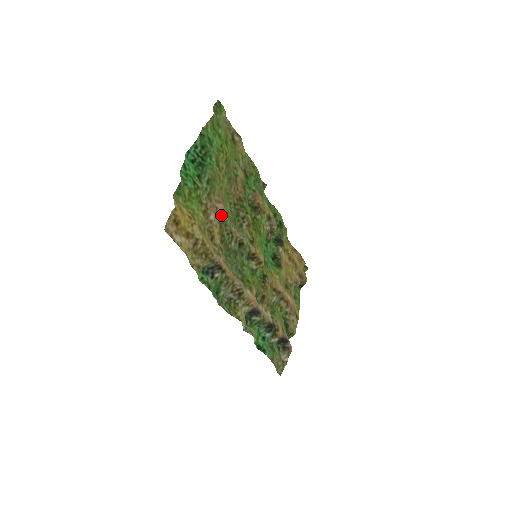
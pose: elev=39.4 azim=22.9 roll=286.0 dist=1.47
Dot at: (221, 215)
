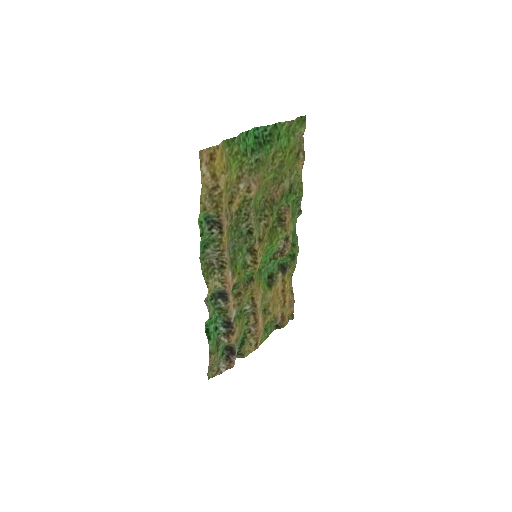
Dot at: (250, 193)
